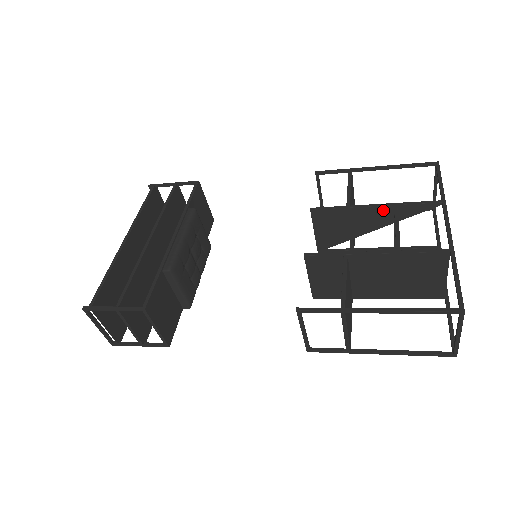
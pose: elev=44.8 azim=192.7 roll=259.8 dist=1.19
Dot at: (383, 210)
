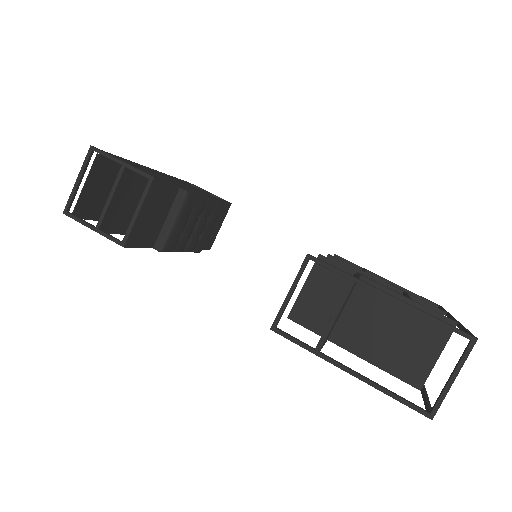
Dot at: occluded
